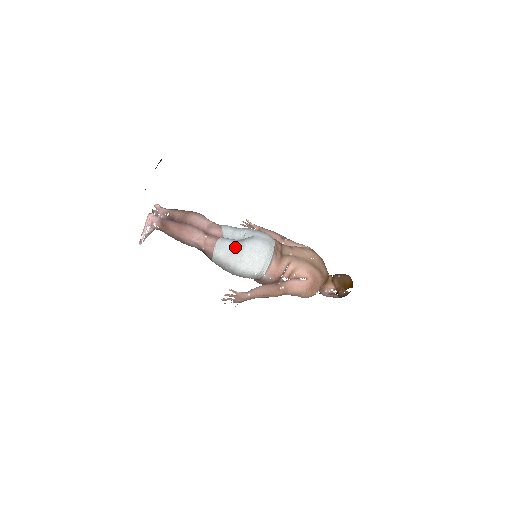
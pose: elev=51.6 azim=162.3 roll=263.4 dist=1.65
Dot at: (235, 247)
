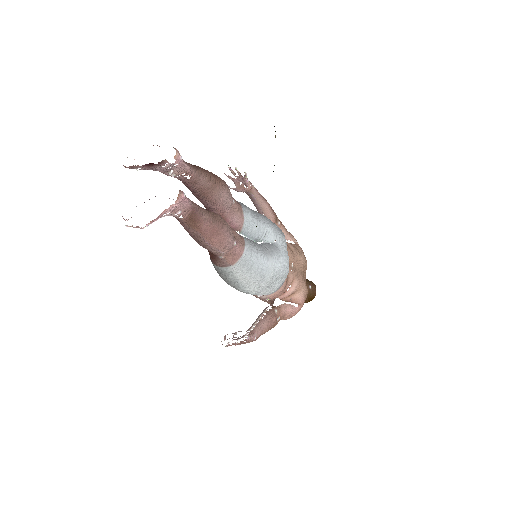
Dot at: (262, 267)
